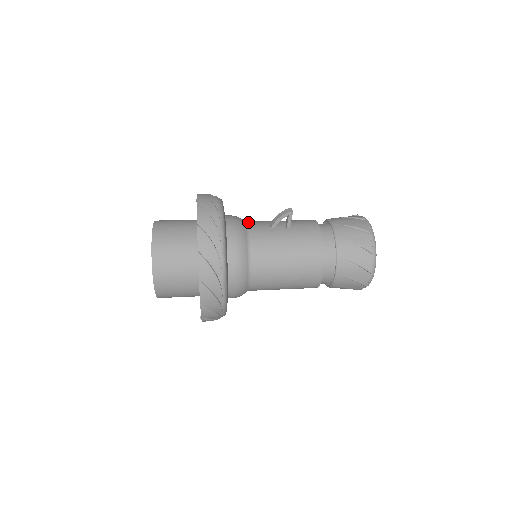
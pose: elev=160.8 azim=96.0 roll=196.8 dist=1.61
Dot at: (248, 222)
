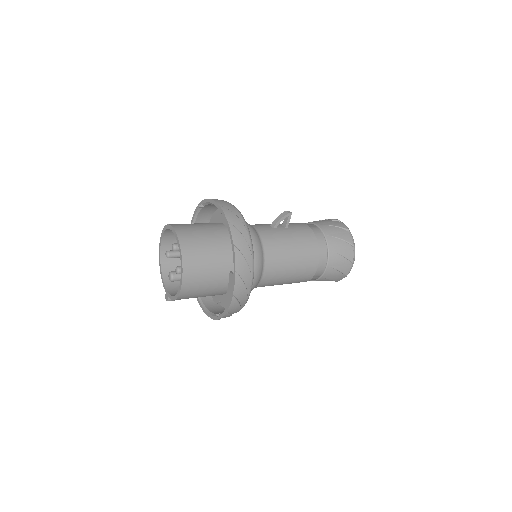
Dot at: occluded
